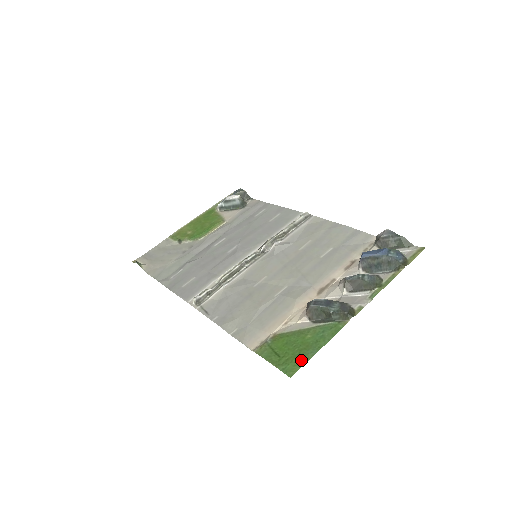
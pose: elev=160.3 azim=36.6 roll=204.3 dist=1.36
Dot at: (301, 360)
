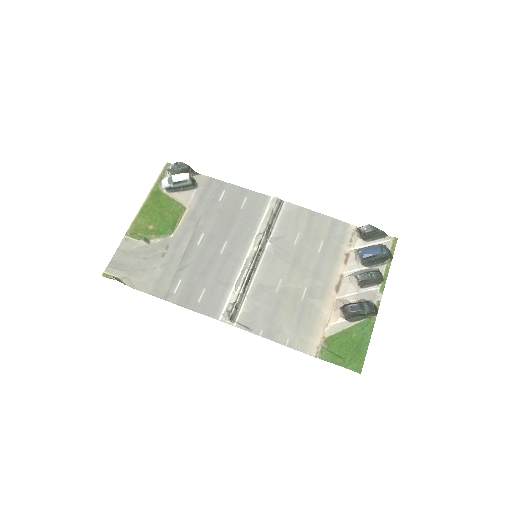
Dot at: (361, 358)
